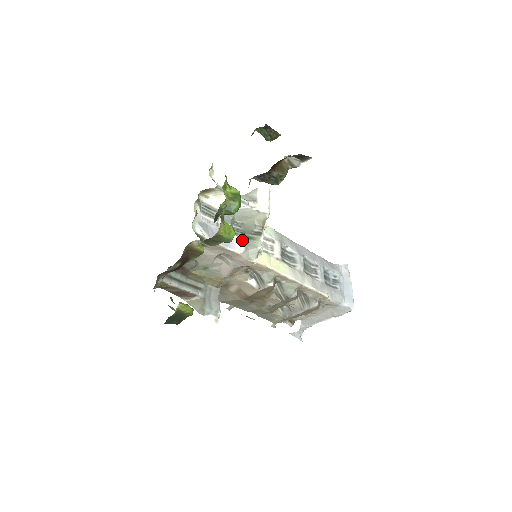
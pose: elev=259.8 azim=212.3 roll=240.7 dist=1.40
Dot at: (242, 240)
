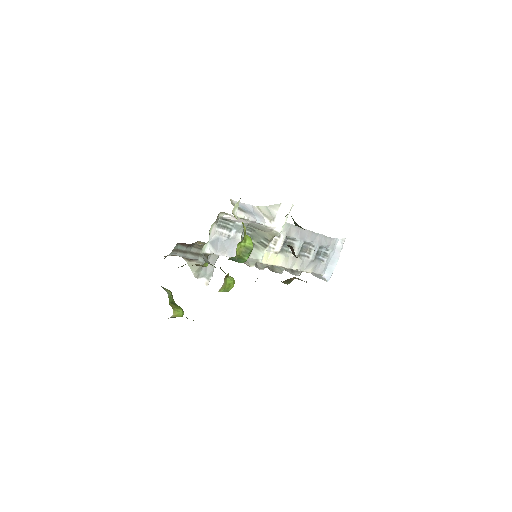
Dot at: occluded
